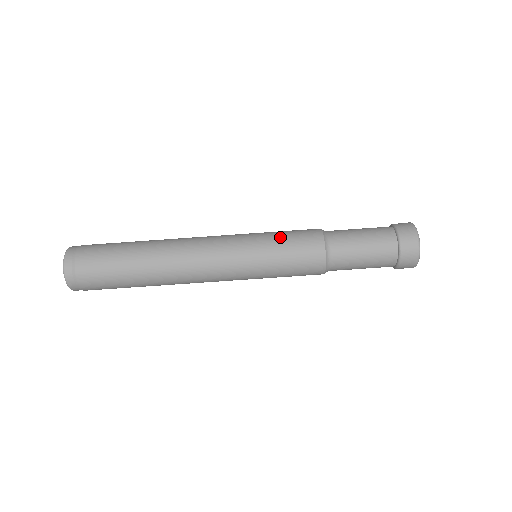
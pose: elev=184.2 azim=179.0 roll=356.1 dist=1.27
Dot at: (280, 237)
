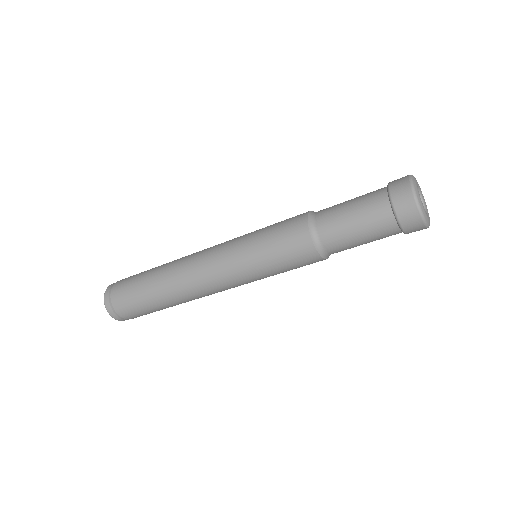
Dot at: occluded
